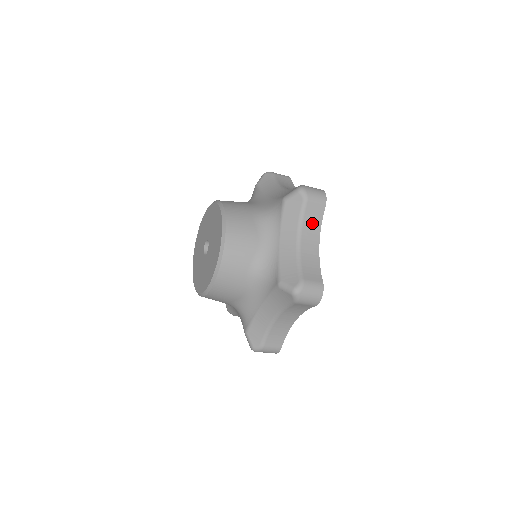
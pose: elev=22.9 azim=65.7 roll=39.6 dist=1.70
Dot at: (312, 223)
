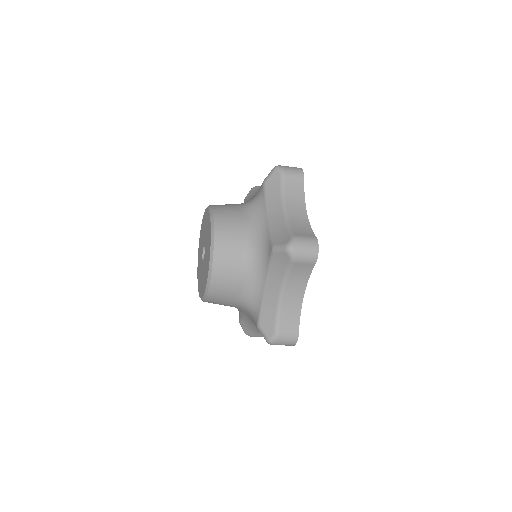
Dot at: (299, 277)
